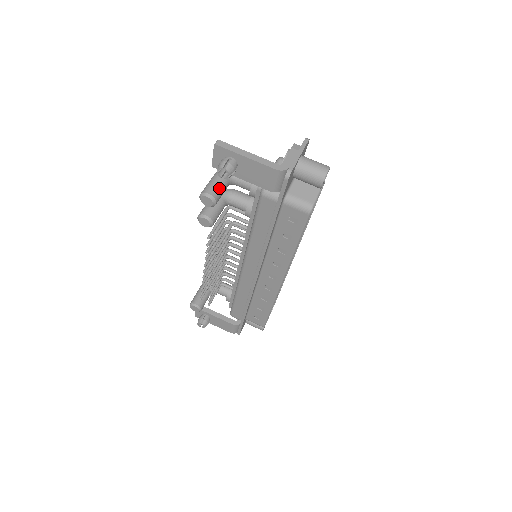
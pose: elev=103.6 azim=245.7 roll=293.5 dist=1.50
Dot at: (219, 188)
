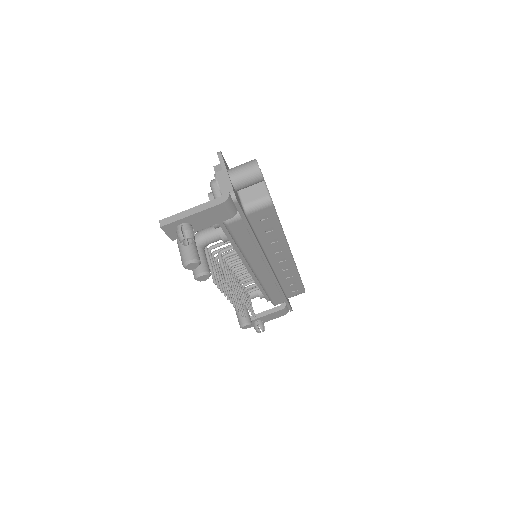
Dot at: (191, 248)
